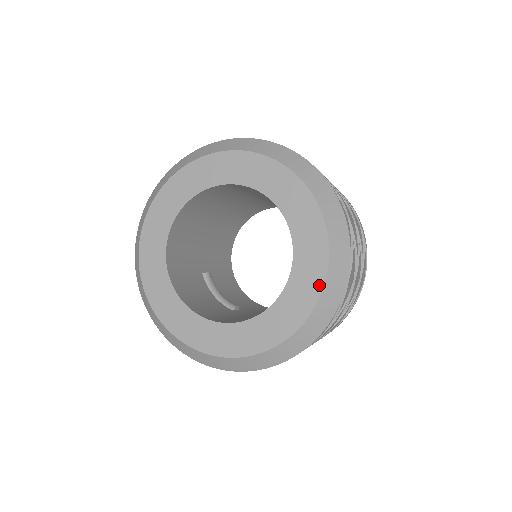
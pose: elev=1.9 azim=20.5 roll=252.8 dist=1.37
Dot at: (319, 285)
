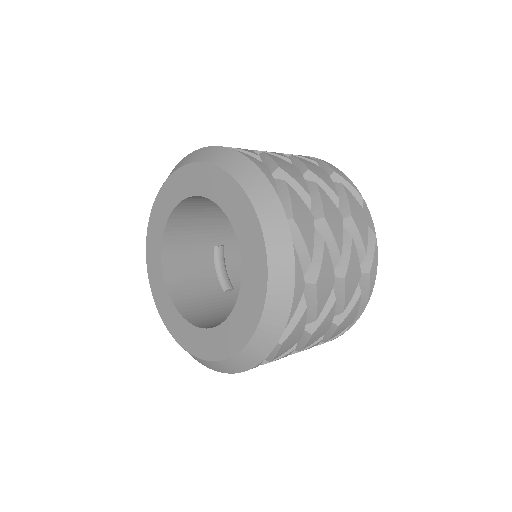
Dot at: (245, 339)
